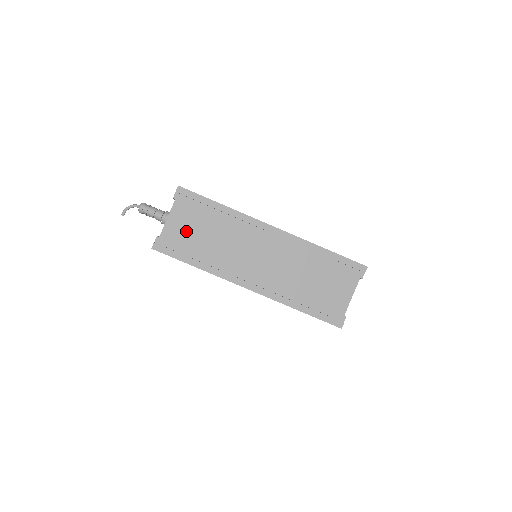
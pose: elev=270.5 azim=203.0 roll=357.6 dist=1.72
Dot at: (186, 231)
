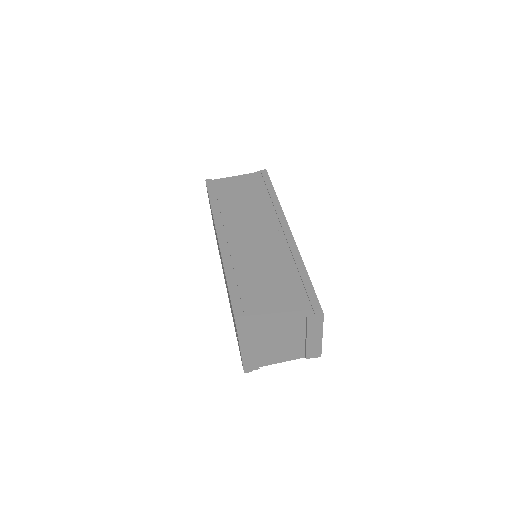
Dot at: (236, 188)
